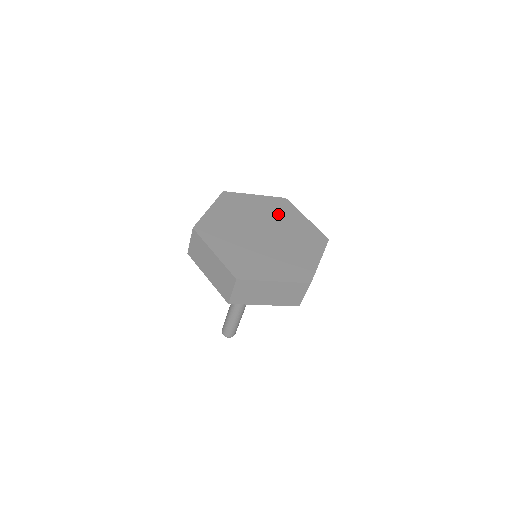
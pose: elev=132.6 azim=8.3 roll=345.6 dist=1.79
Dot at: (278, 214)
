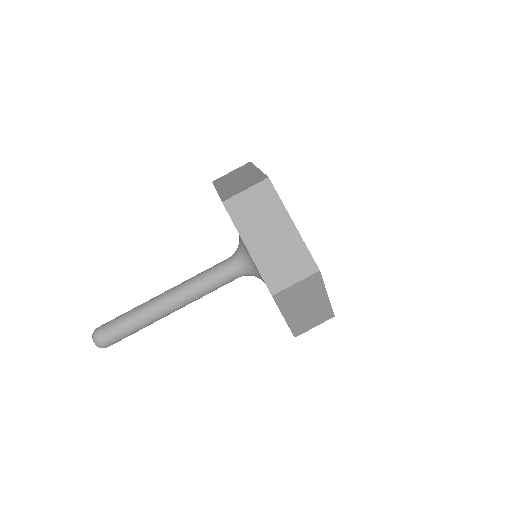
Dot at: occluded
